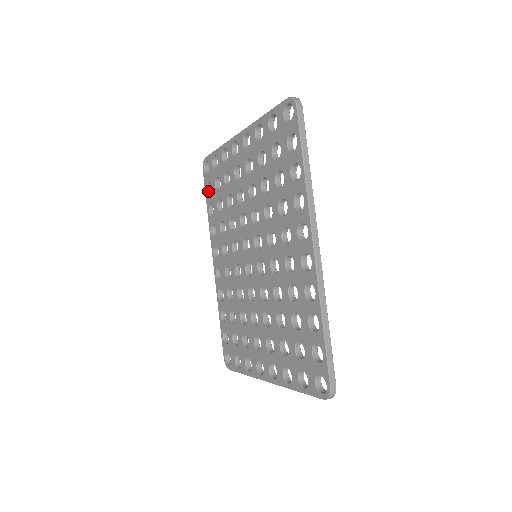
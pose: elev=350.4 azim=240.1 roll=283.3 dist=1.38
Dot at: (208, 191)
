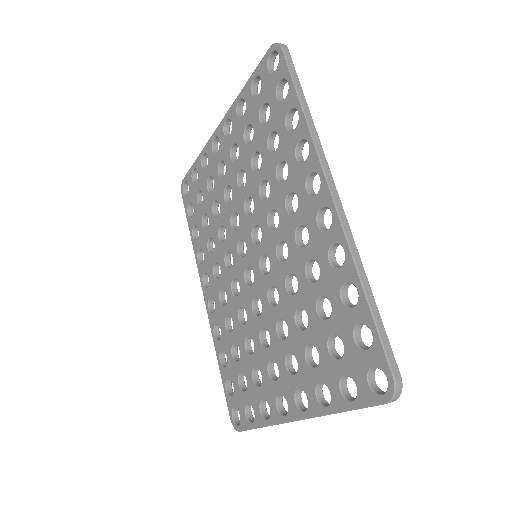
Dot at: (190, 215)
